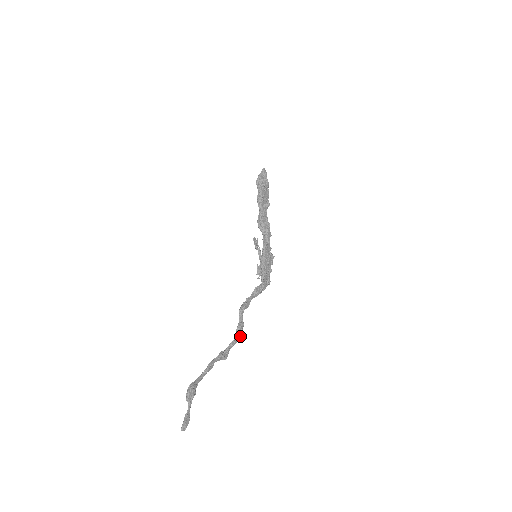
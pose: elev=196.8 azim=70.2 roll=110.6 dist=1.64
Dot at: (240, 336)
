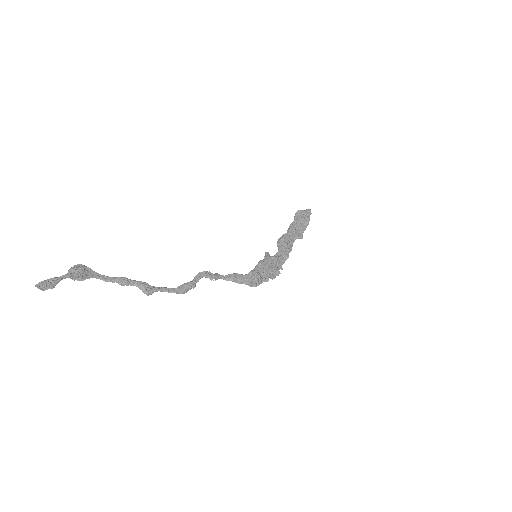
Dot at: (182, 291)
